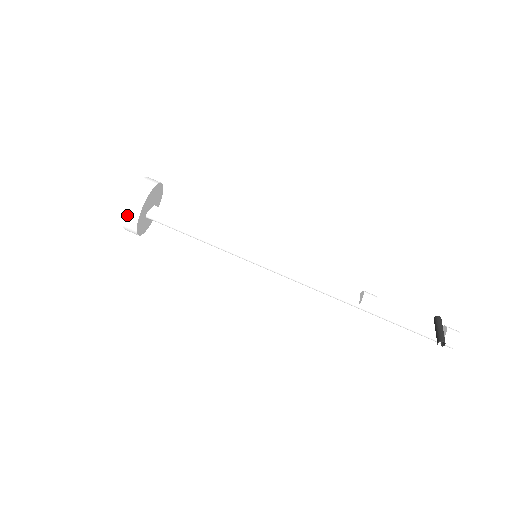
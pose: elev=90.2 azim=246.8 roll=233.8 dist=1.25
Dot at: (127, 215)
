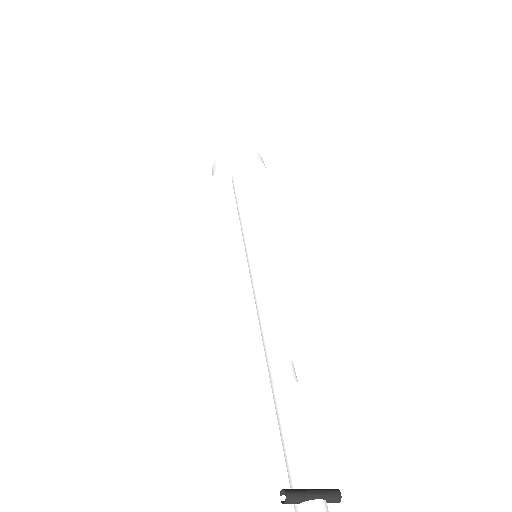
Dot at: (216, 161)
